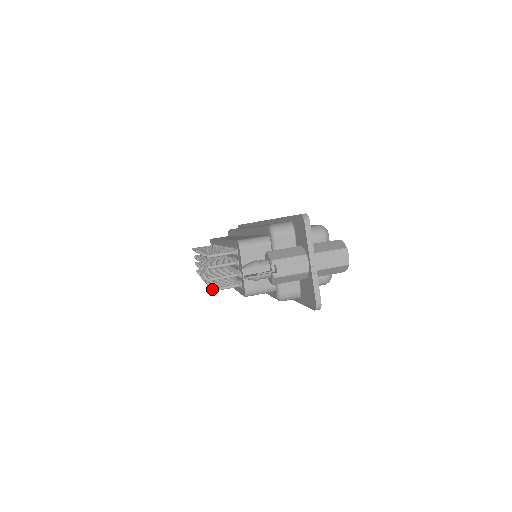
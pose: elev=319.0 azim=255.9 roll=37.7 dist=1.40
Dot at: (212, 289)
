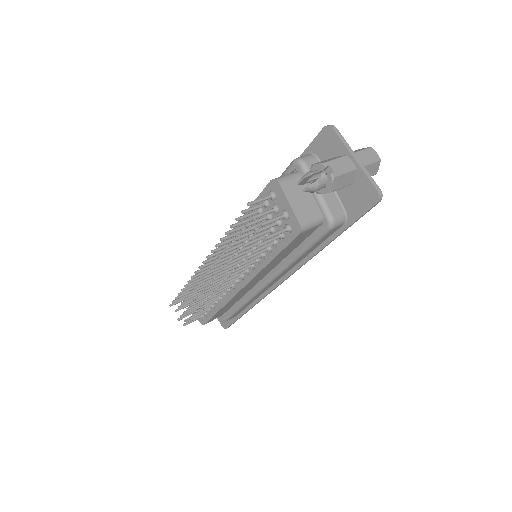
Dot at: (265, 237)
